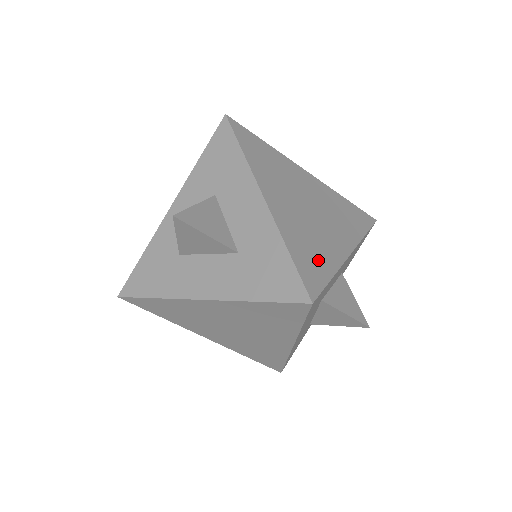
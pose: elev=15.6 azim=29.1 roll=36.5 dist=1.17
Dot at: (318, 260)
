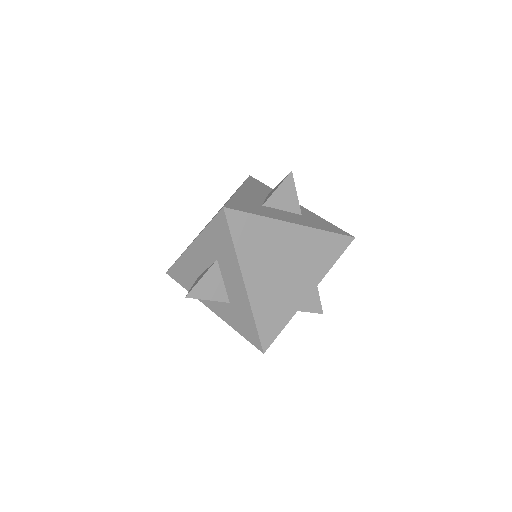
Dot at: occluded
